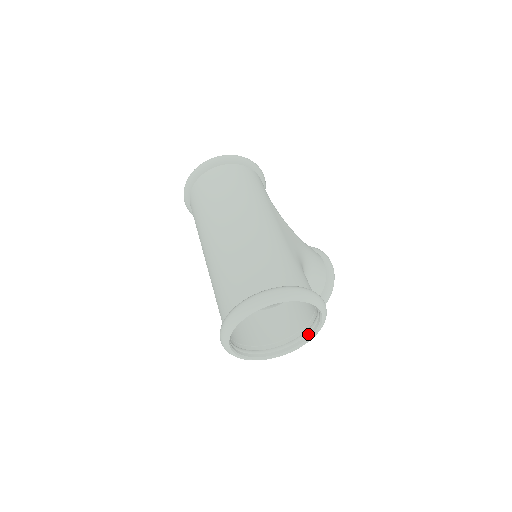
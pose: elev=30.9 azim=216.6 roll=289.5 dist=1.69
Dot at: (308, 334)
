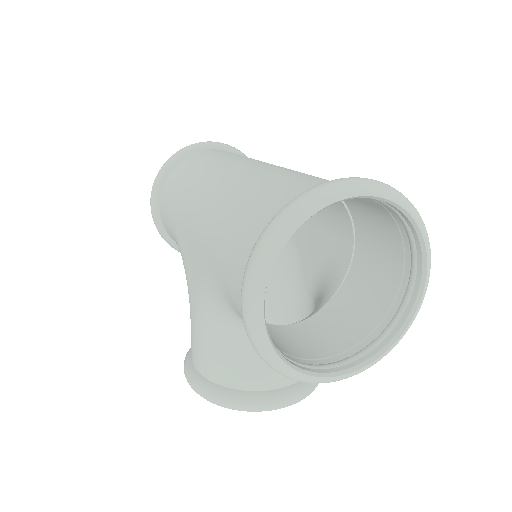
Dot at: (357, 359)
